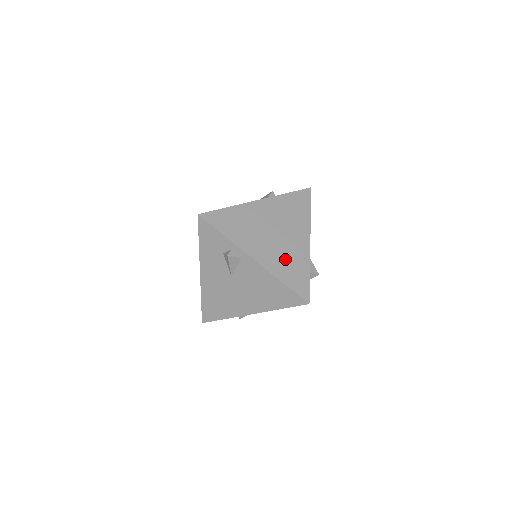
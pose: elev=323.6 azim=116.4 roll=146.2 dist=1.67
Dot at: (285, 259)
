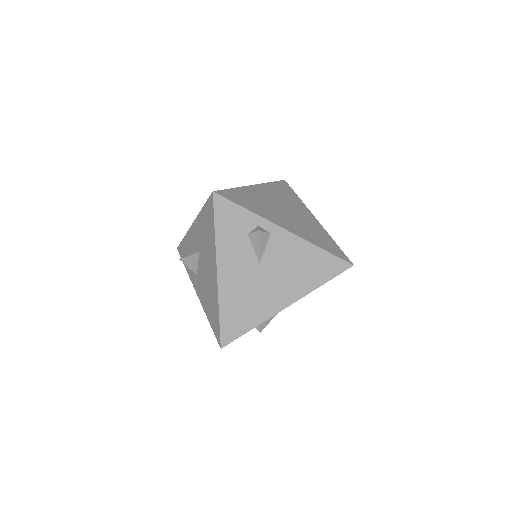
Dot at: (309, 230)
